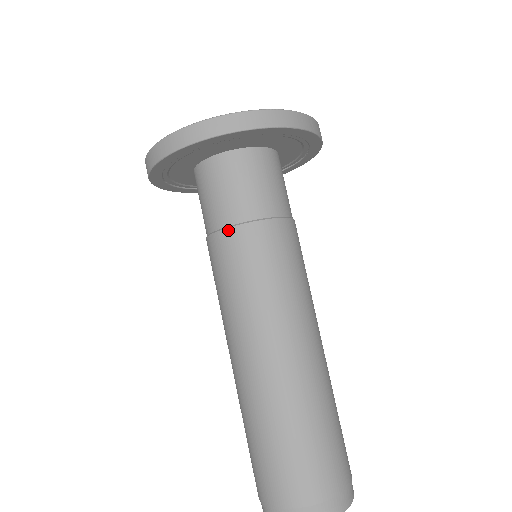
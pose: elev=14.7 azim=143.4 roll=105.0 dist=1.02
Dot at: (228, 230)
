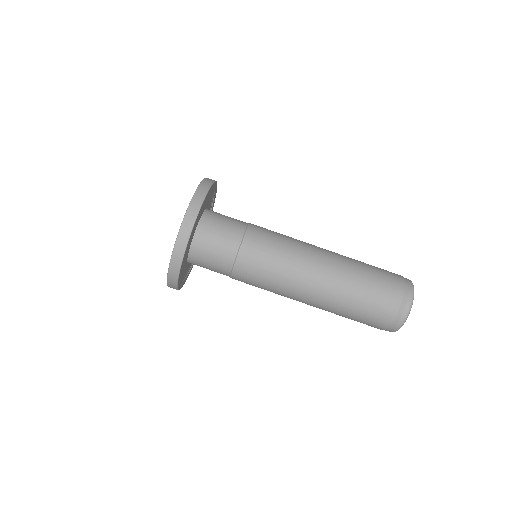
Dot at: (232, 277)
